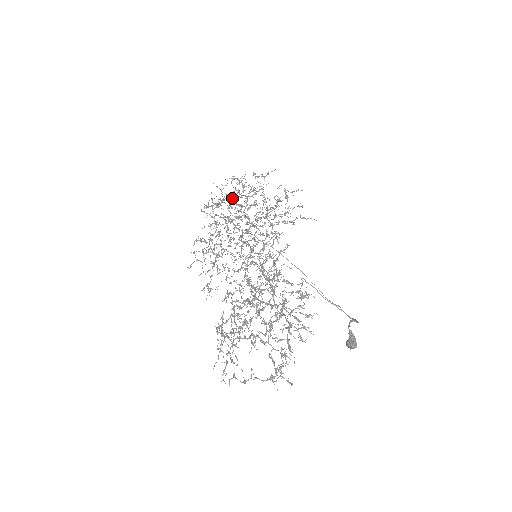
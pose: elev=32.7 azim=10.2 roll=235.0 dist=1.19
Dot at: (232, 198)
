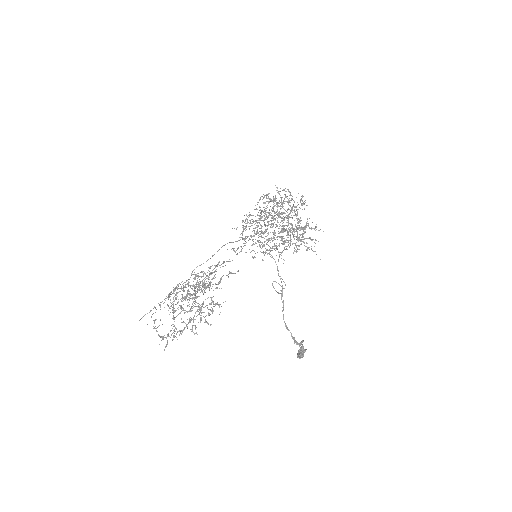
Dot at: (281, 202)
